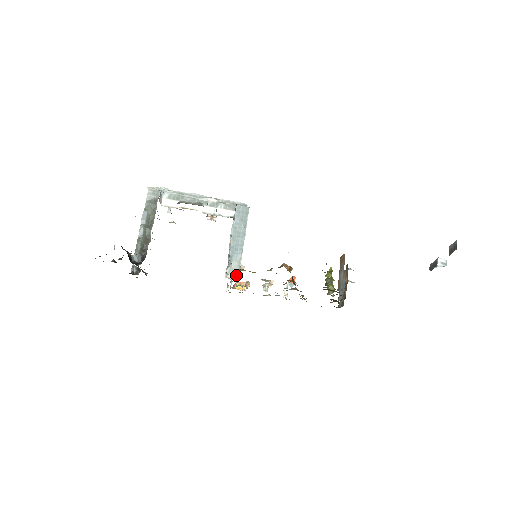
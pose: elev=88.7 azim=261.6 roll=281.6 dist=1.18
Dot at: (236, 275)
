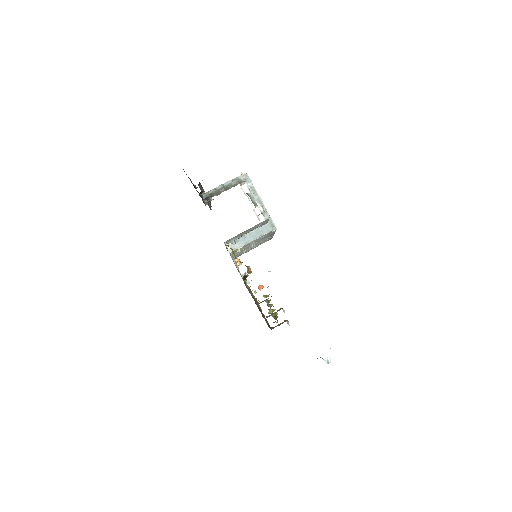
Dot at: (231, 250)
